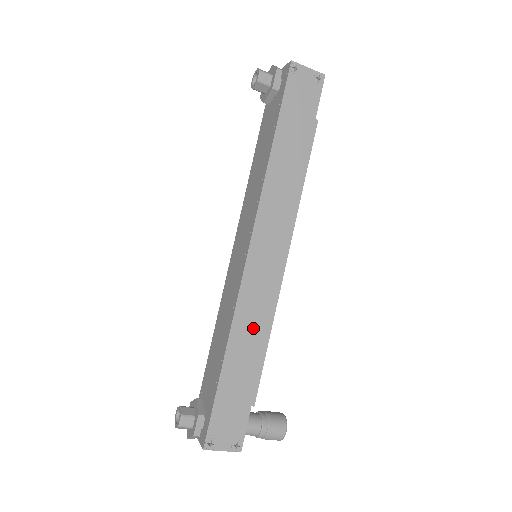
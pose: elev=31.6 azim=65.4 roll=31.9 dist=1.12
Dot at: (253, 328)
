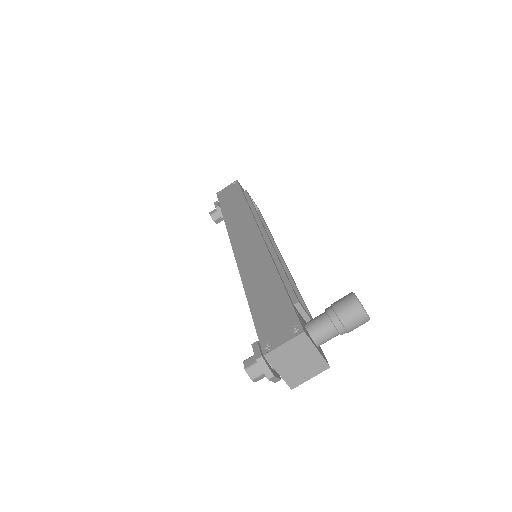
Dot at: (259, 268)
